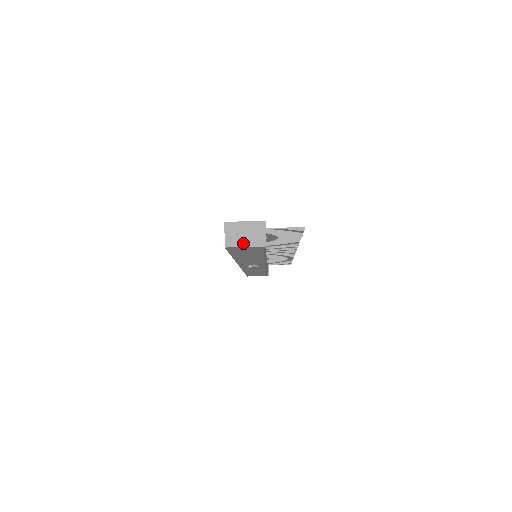
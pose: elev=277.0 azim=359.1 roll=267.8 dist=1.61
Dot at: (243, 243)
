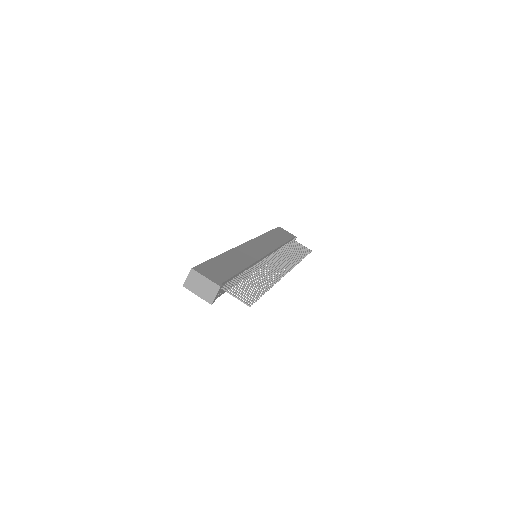
Dot at: (197, 292)
